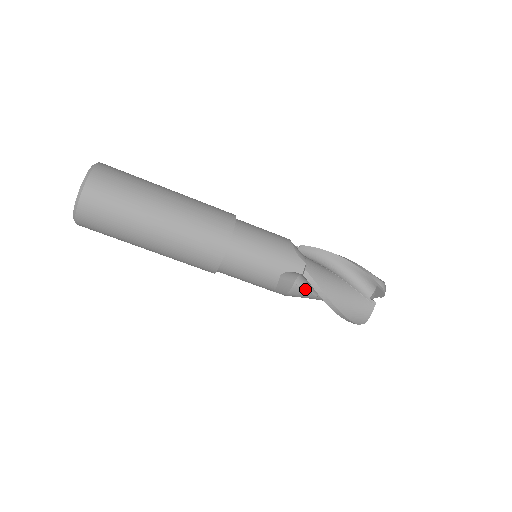
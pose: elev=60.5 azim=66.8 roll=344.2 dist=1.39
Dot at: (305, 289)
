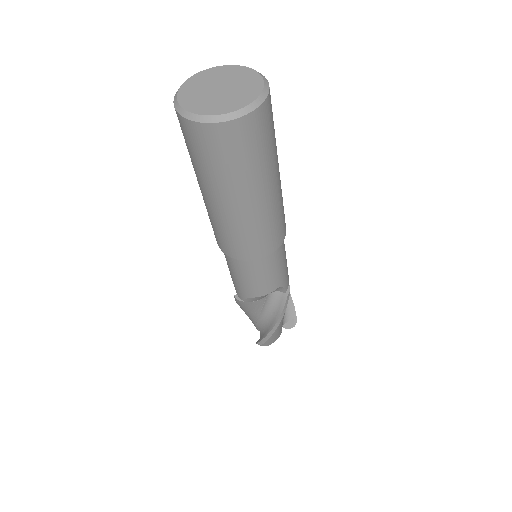
Dot at: (264, 304)
